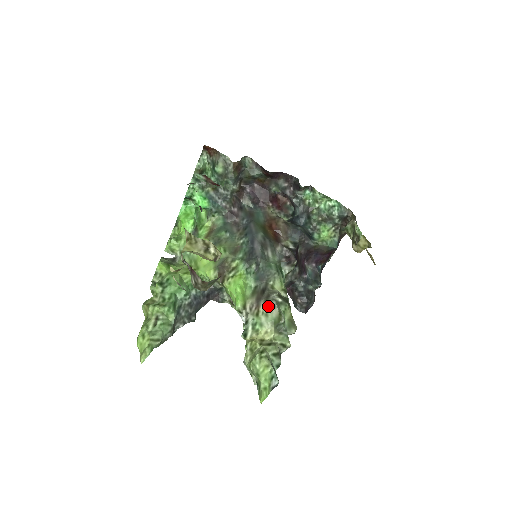
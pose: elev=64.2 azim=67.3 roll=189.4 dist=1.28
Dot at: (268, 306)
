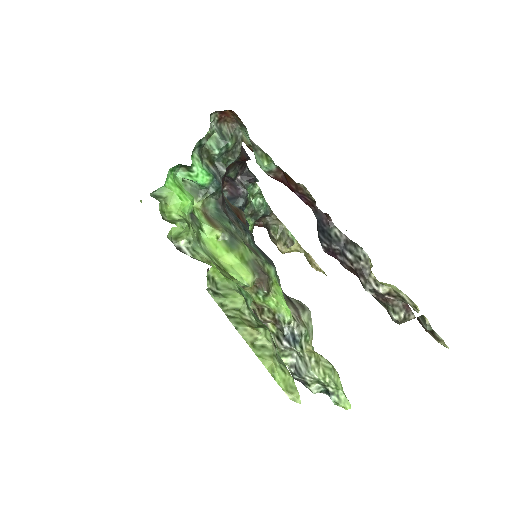
Dot at: (308, 316)
